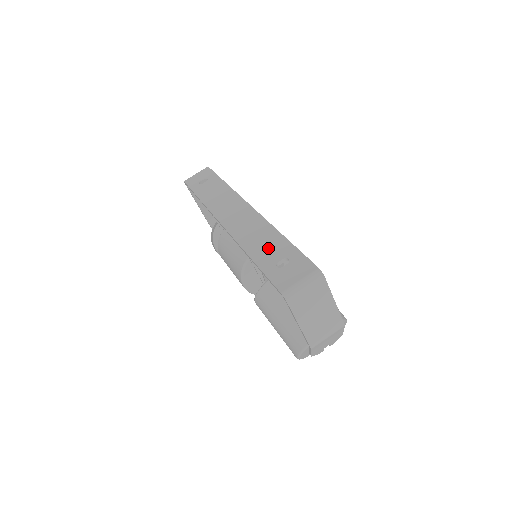
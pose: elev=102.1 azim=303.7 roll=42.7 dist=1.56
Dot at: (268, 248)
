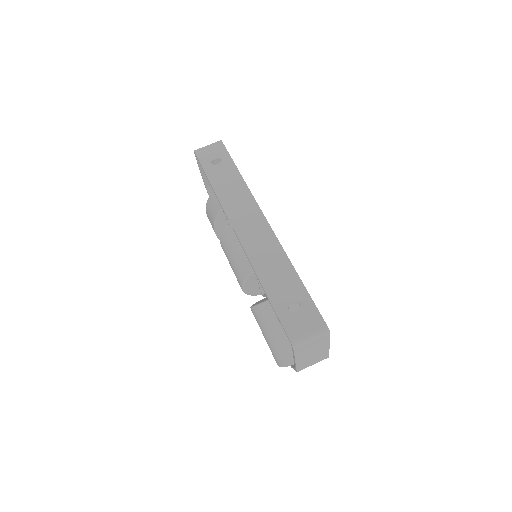
Dot at: (282, 283)
